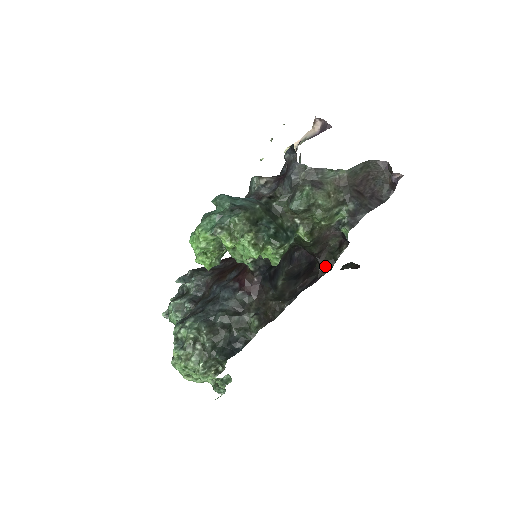
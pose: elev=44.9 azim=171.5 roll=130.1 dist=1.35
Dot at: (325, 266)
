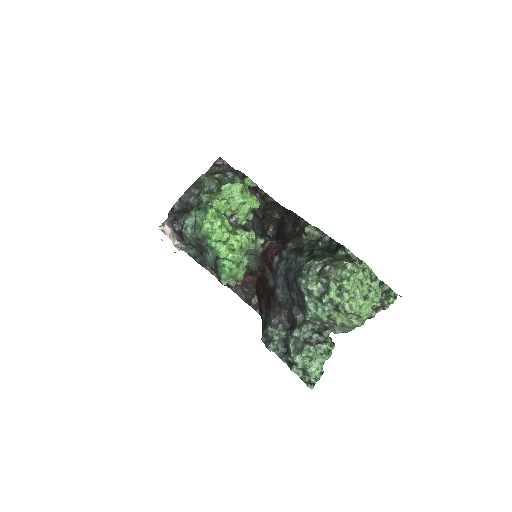
Dot at: (276, 207)
